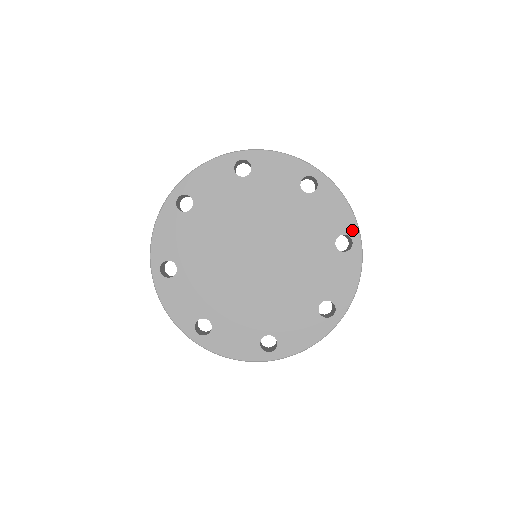
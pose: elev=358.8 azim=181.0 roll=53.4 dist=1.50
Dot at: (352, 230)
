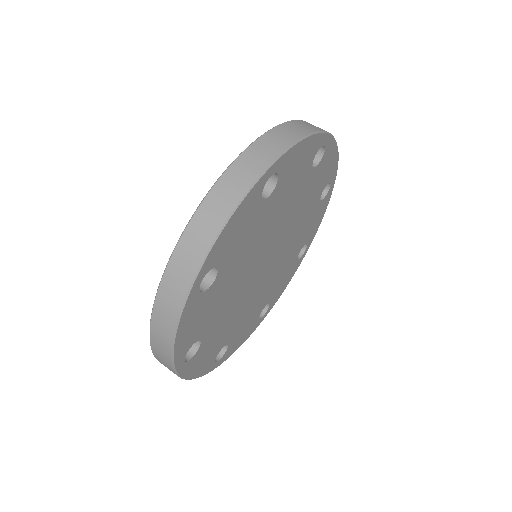
Dot at: (311, 240)
